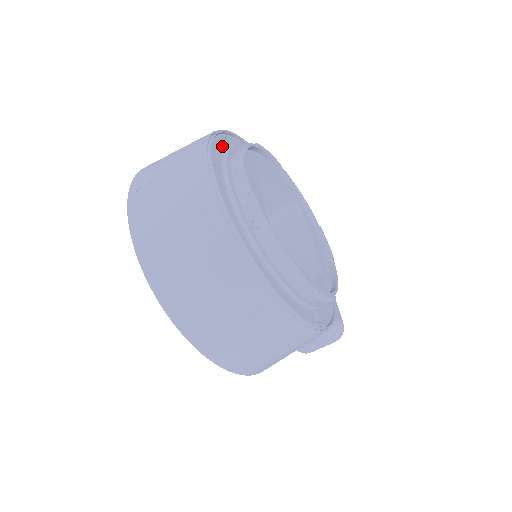
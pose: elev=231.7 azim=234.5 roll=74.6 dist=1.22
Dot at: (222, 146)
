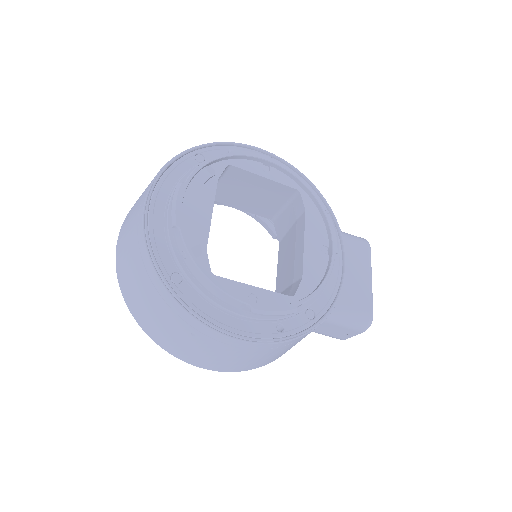
Dot at: (183, 169)
